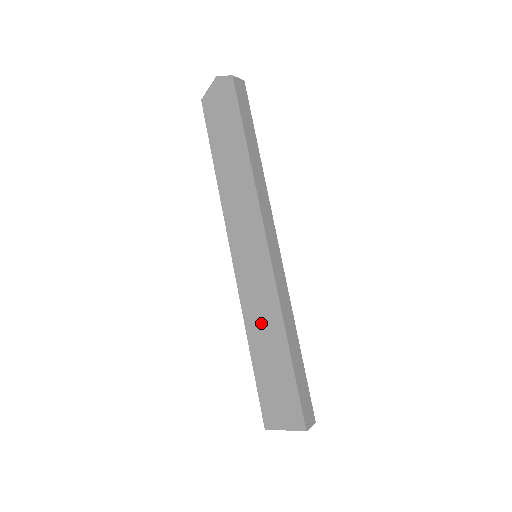
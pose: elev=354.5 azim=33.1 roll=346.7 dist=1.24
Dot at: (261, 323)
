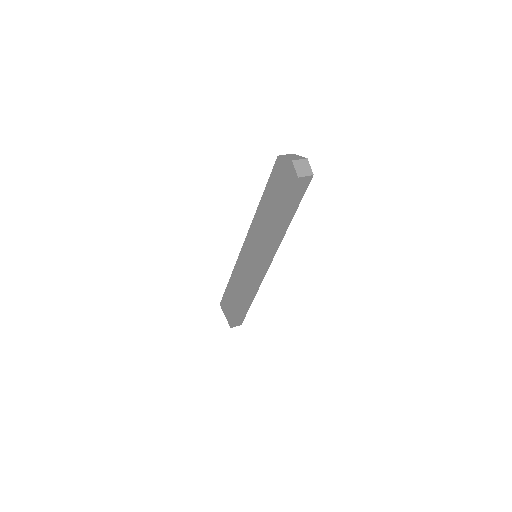
Dot at: (238, 281)
